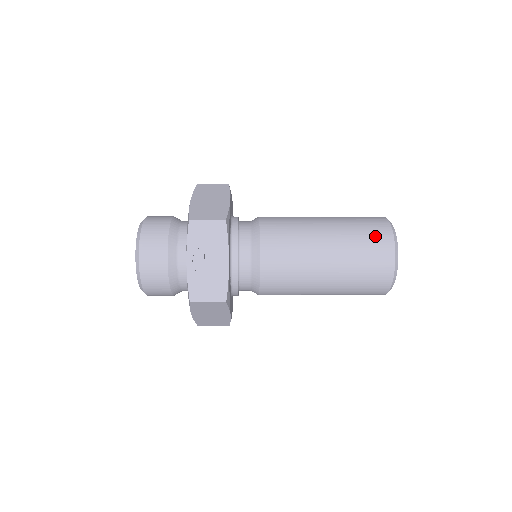
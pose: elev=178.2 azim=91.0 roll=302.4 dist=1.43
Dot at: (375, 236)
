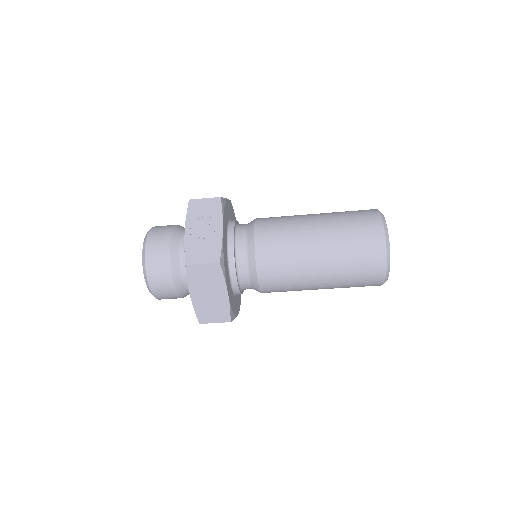
Dot at: (362, 214)
